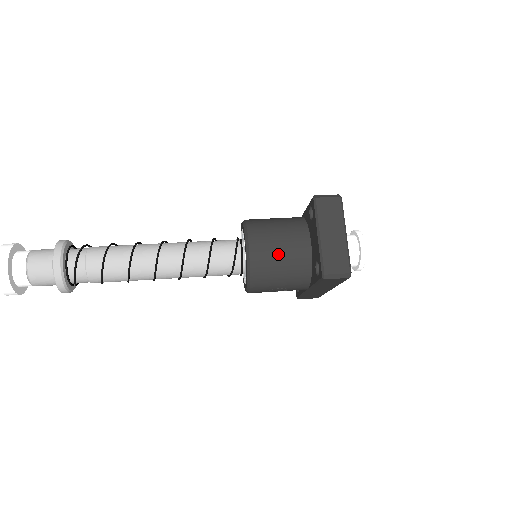
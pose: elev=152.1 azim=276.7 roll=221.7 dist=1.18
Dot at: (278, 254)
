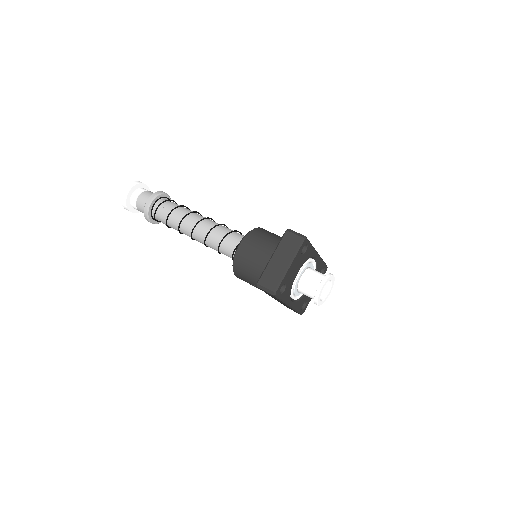
Dot at: (254, 258)
